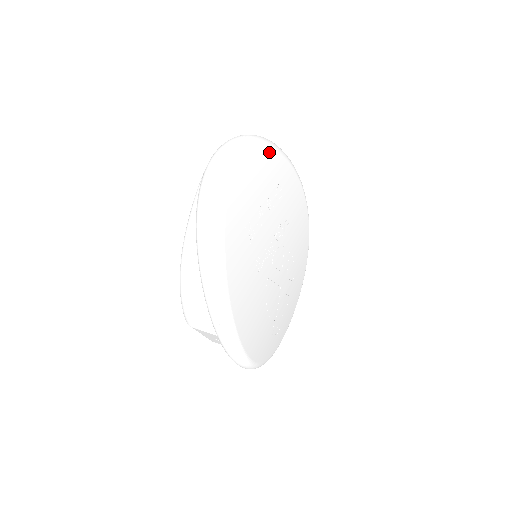
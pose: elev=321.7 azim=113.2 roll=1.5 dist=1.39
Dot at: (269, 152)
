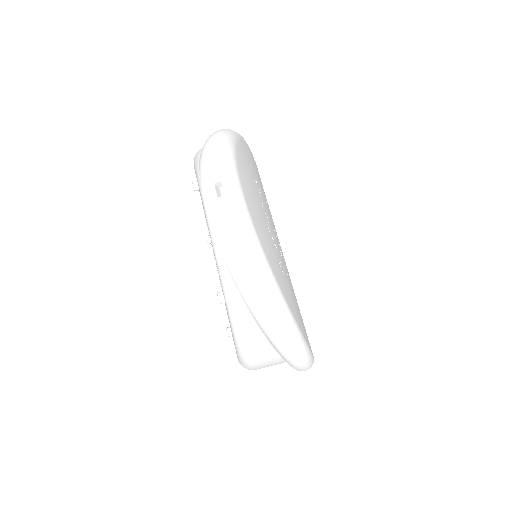
Dot at: (238, 154)
